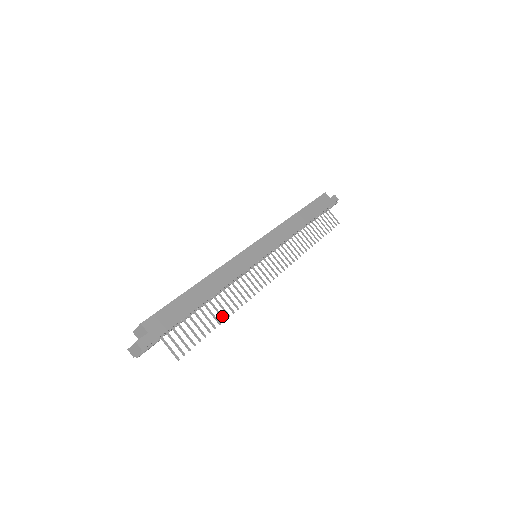
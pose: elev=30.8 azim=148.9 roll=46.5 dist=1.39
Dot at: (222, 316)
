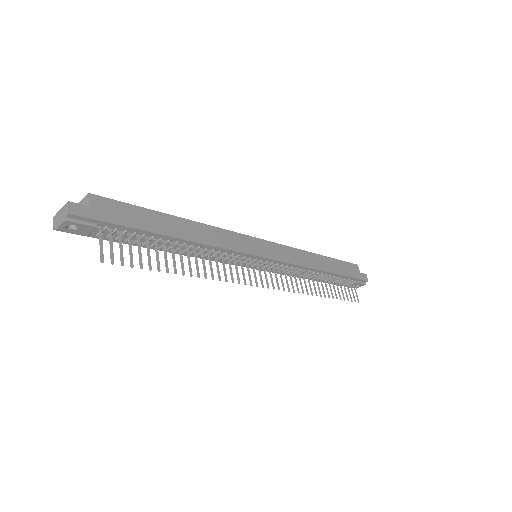
Dot at: (183, 268)
